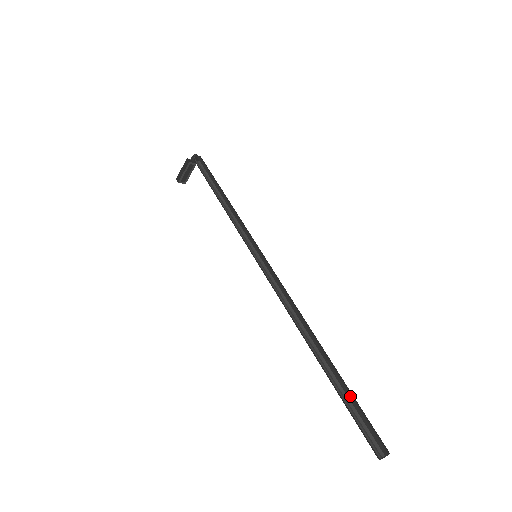
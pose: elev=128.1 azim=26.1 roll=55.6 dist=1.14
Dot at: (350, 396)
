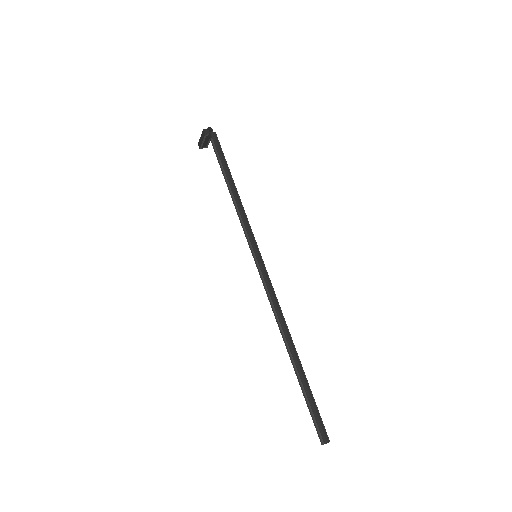
Dot at: (309, 397)
